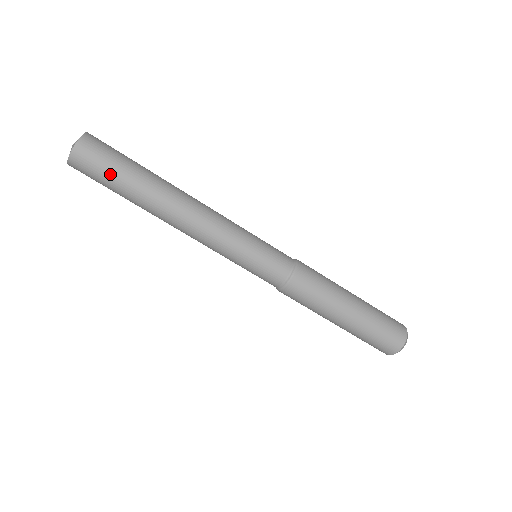
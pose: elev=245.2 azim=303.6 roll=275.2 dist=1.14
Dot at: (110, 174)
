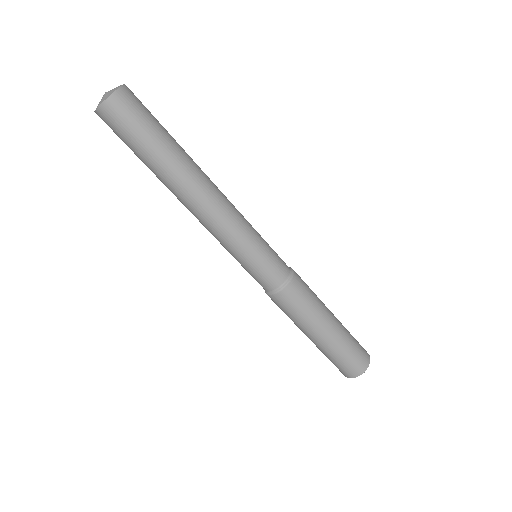
Dot at: (149, 127)
